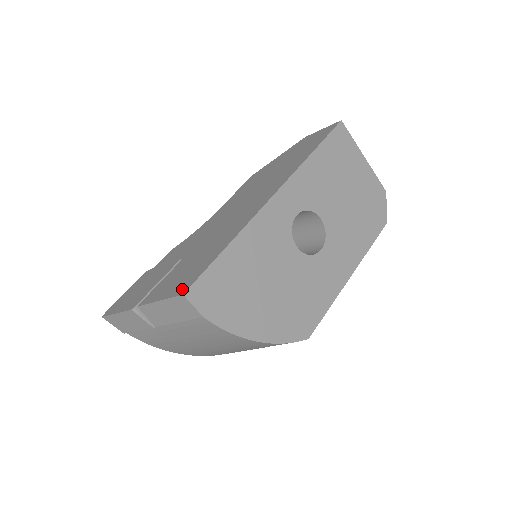
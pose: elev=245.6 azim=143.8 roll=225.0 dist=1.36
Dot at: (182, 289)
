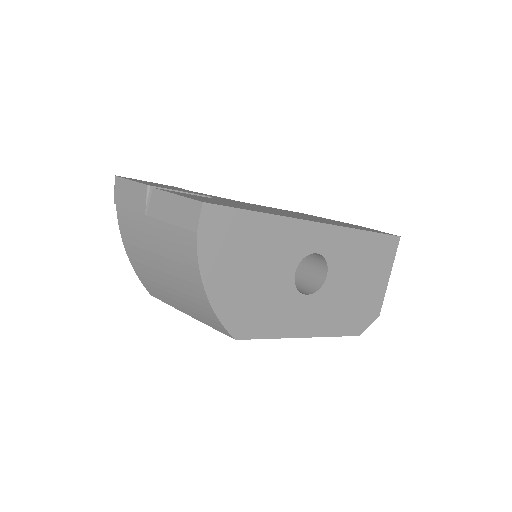
Dot at: (204, 201)
